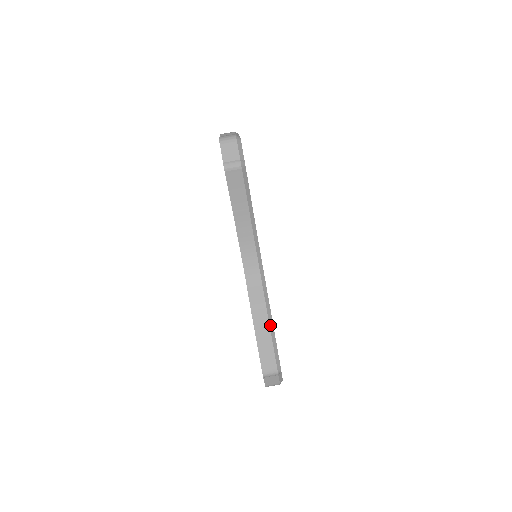
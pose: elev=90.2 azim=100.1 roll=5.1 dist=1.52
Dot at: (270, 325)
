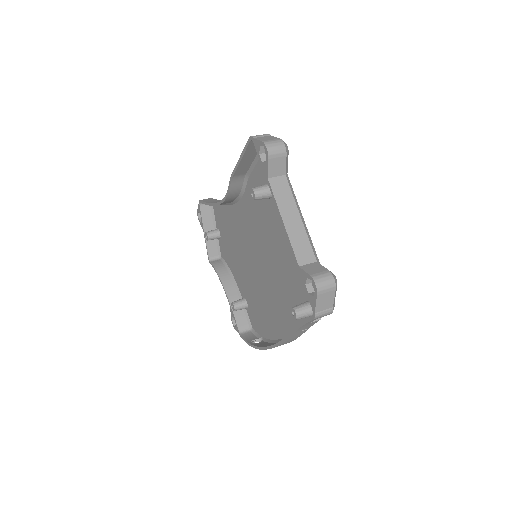
Dot at: (252, 163)
